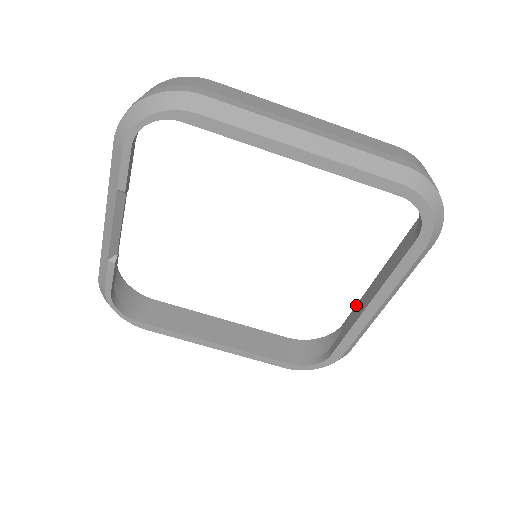
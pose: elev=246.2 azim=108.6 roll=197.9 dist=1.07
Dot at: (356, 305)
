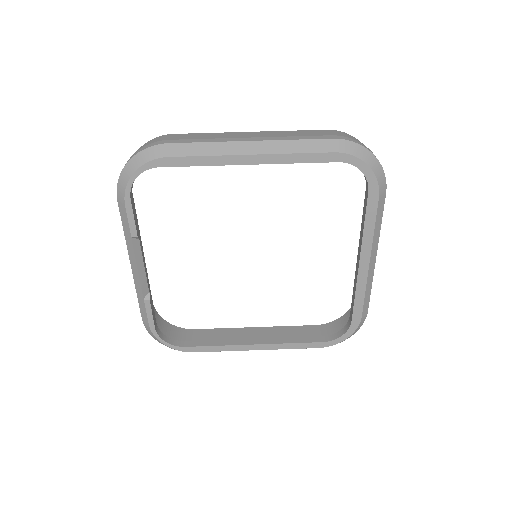
Dot at: occluded
